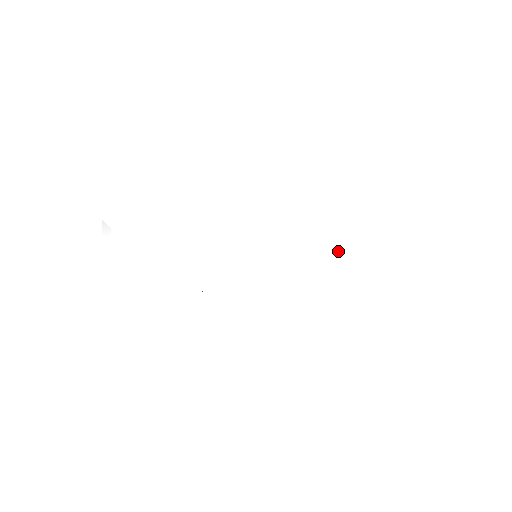
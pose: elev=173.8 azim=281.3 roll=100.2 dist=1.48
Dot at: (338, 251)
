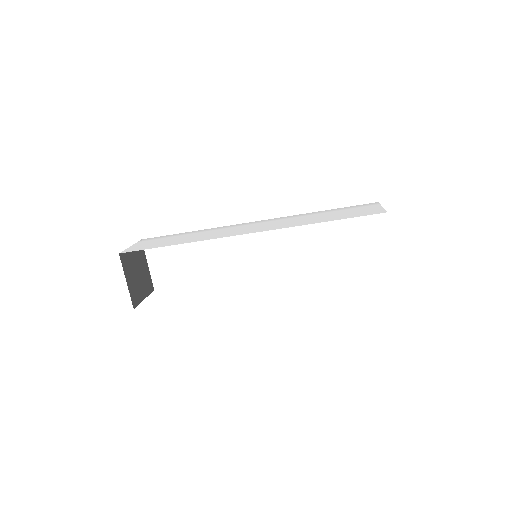
Dot at: (317, 217)
